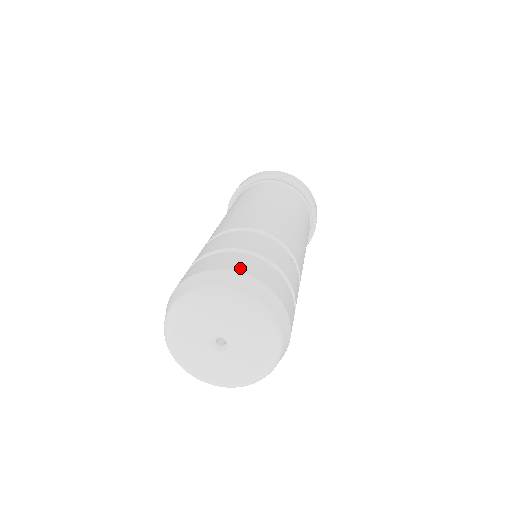
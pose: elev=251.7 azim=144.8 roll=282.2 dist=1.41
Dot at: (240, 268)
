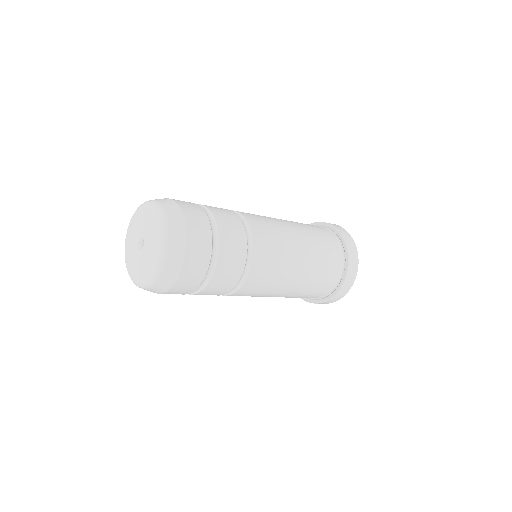
Dot at: (189, 217)
